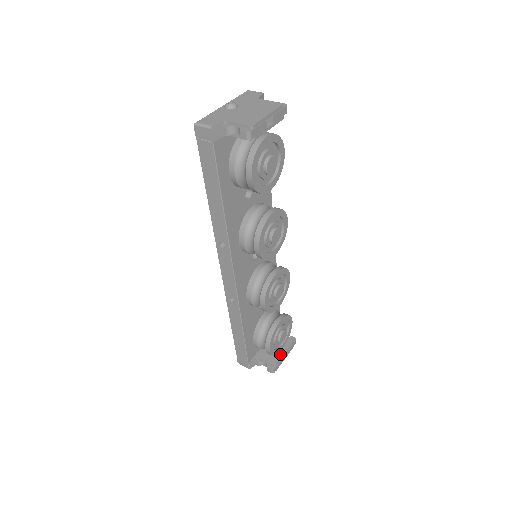
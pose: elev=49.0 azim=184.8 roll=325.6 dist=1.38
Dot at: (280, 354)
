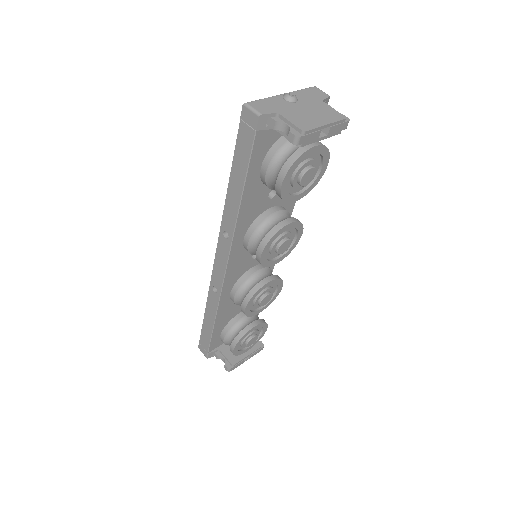
Dot at: (243, 355)
